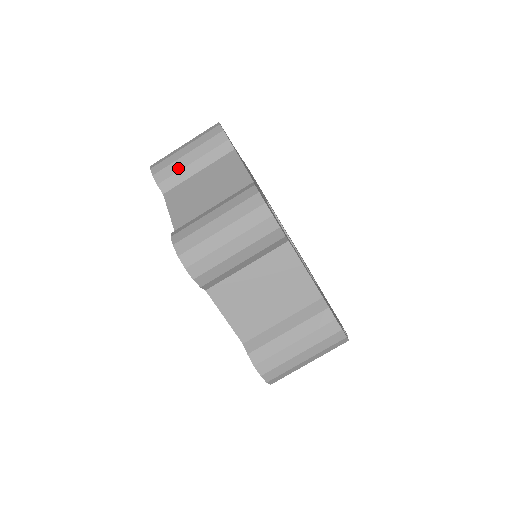
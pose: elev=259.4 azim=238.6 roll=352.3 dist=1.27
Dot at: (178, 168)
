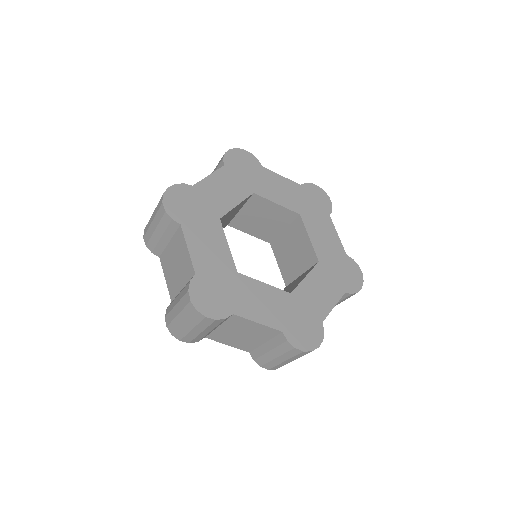
Dot at: (156, 241)
